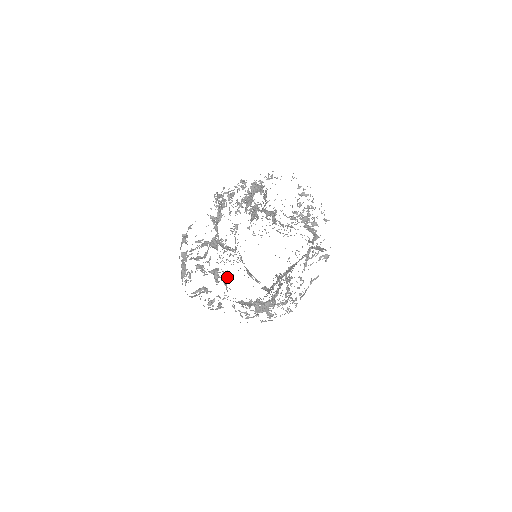
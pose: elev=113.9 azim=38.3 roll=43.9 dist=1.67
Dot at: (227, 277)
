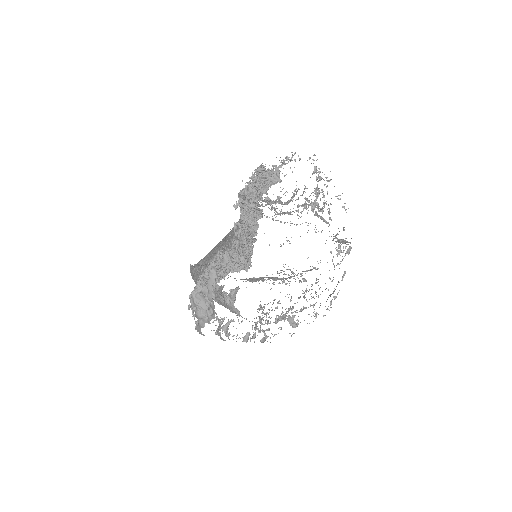
Dot at: (232, 292)
